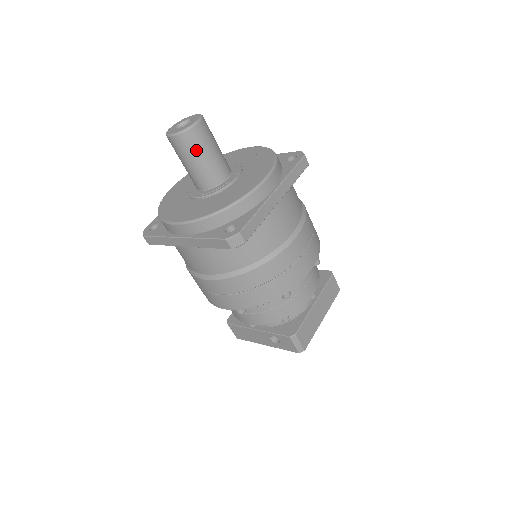
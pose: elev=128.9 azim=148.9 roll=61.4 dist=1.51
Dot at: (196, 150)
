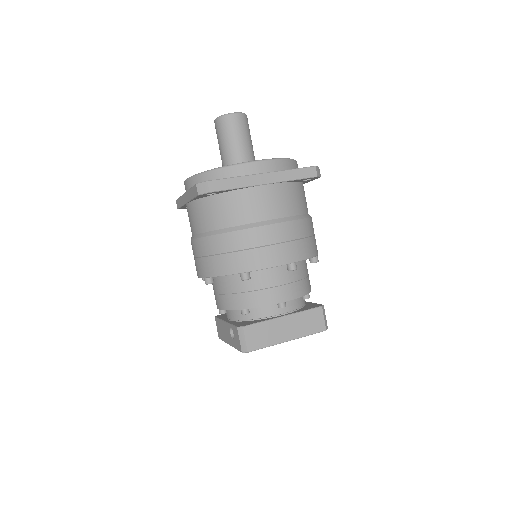
Dot at: (226, 133)
